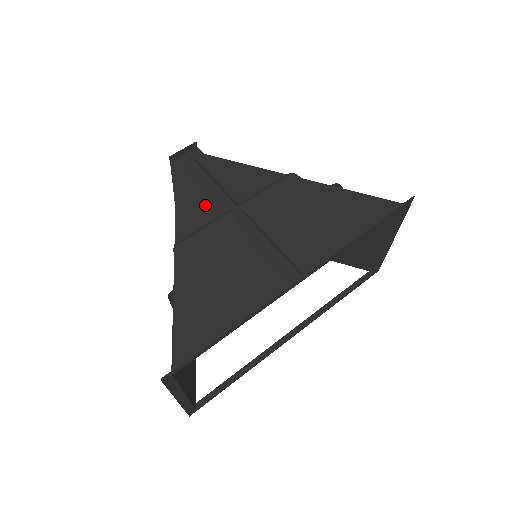
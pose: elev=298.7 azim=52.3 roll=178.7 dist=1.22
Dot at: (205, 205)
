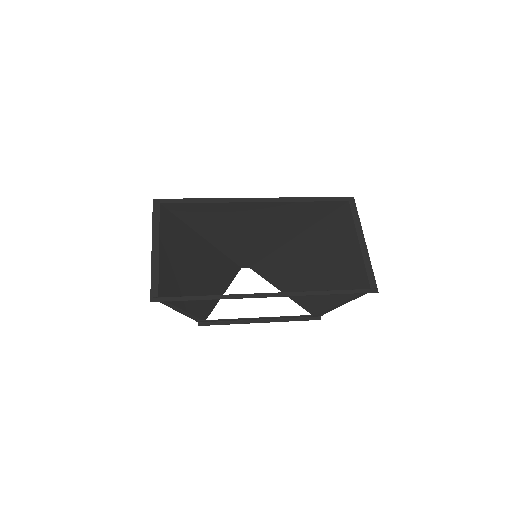
Dot at: (237, 247)
